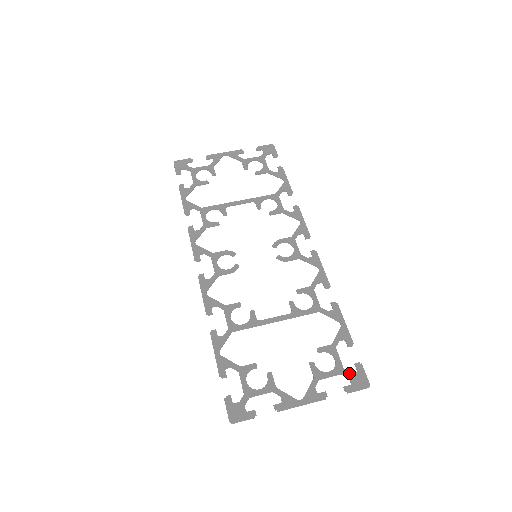
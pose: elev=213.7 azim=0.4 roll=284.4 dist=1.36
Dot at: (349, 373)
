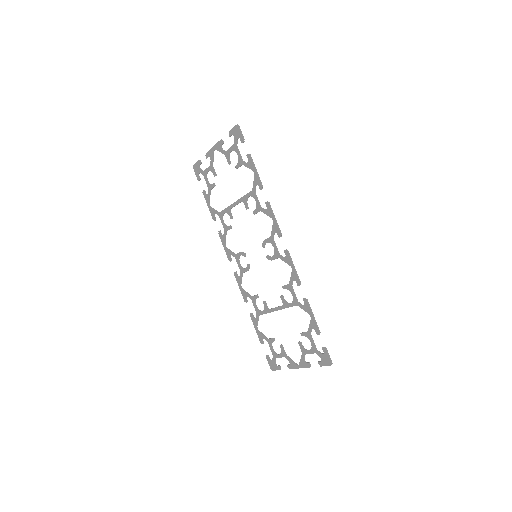
Dot at: (319, 354)
